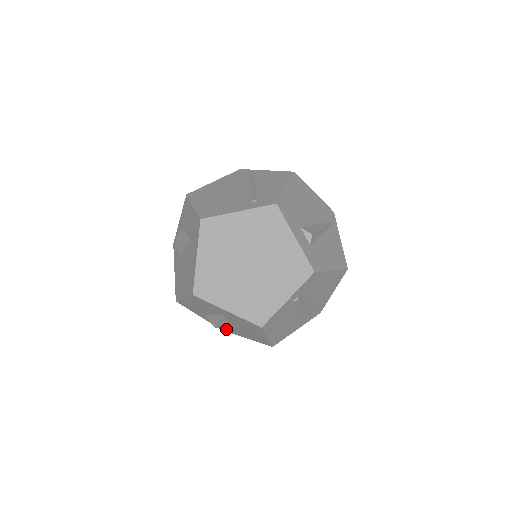
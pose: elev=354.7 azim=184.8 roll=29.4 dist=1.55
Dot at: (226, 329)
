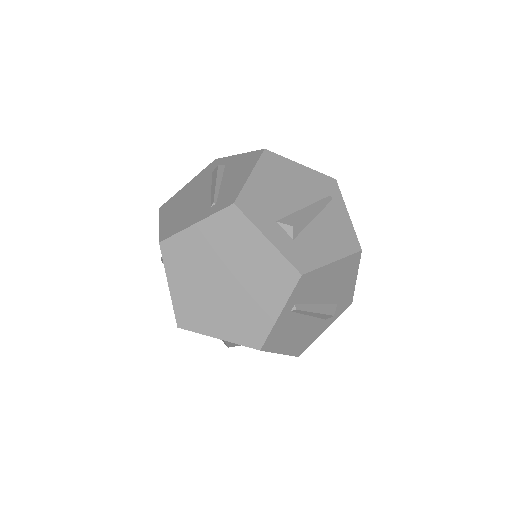
Dot at: occluded
